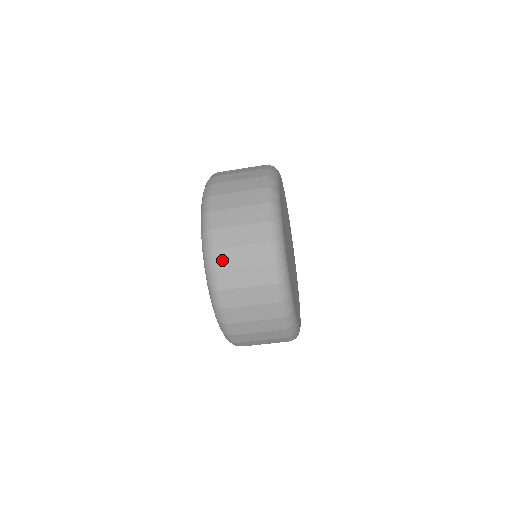
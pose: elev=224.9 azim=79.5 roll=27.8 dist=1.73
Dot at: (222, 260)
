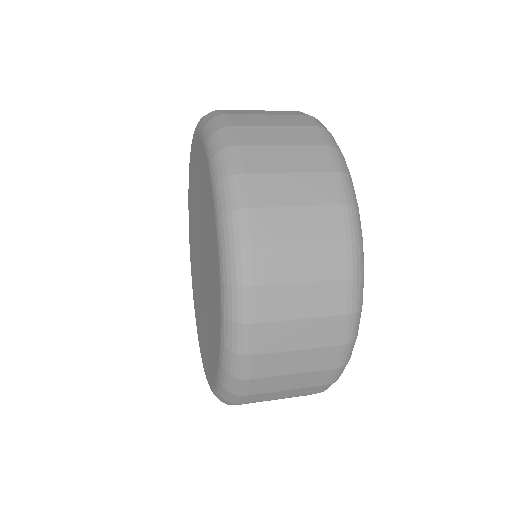
Dot at: (262, 368)
